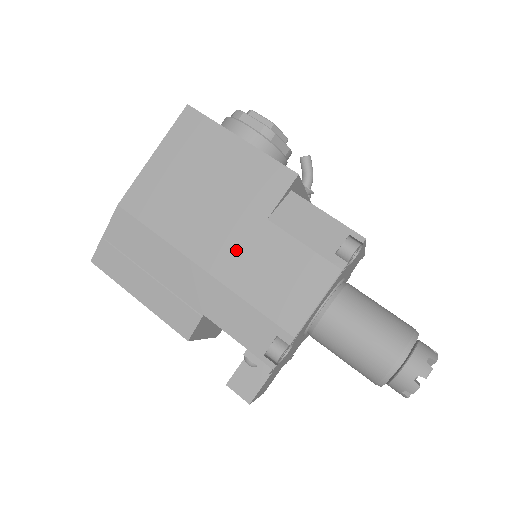
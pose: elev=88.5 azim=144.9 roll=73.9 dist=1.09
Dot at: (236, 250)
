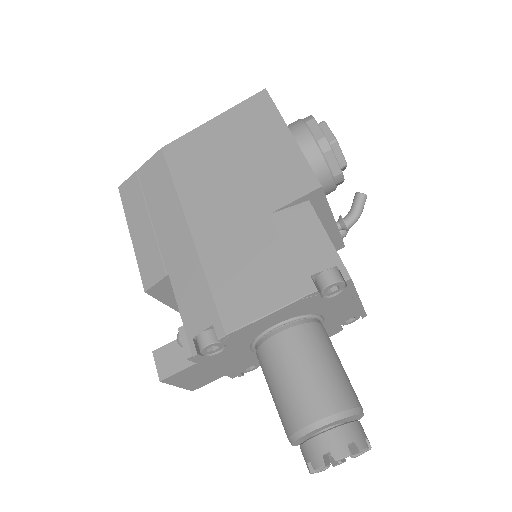
Dot at: (227, 229)
